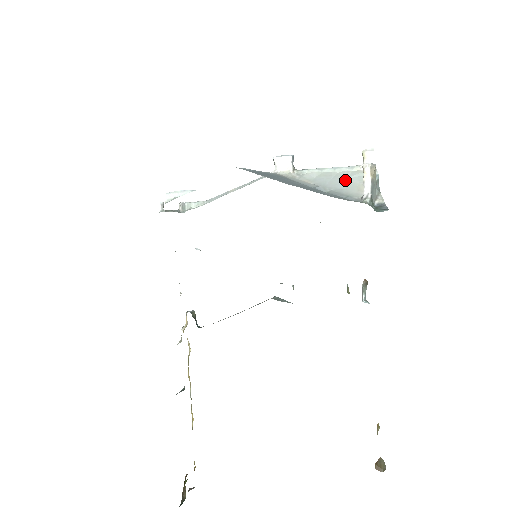
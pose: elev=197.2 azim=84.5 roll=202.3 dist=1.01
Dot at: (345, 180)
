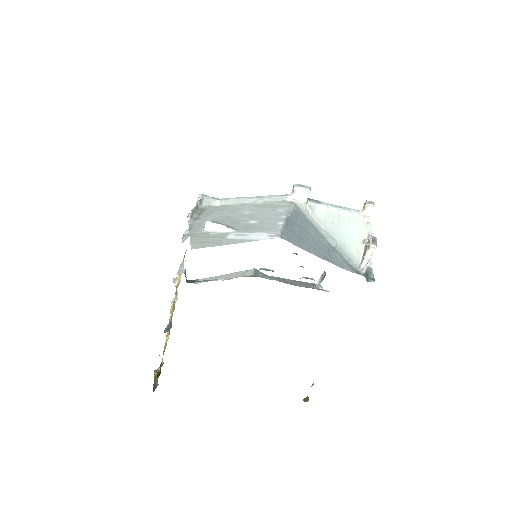
Dot at: (348, 231)
